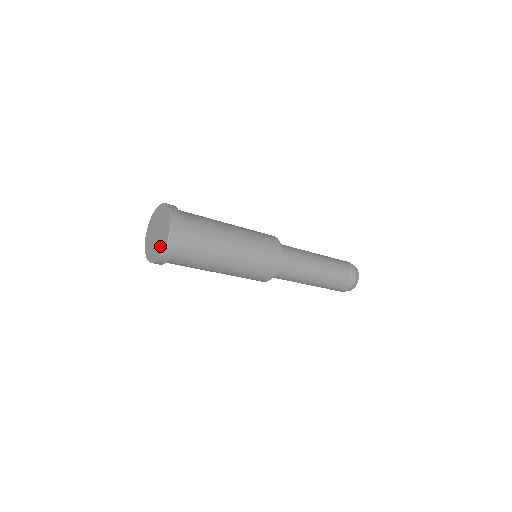
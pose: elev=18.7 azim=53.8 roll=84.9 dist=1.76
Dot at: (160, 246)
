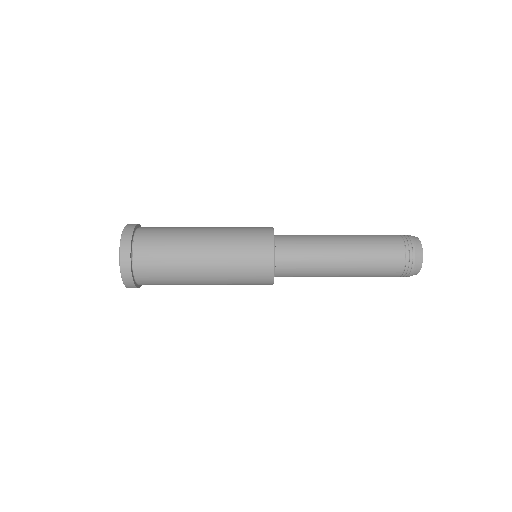
Dot at: occluded
